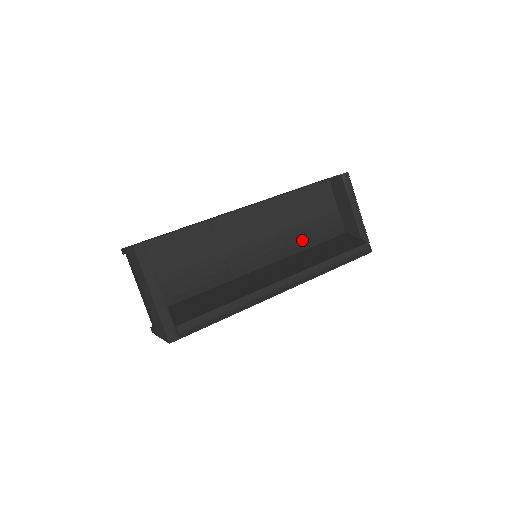
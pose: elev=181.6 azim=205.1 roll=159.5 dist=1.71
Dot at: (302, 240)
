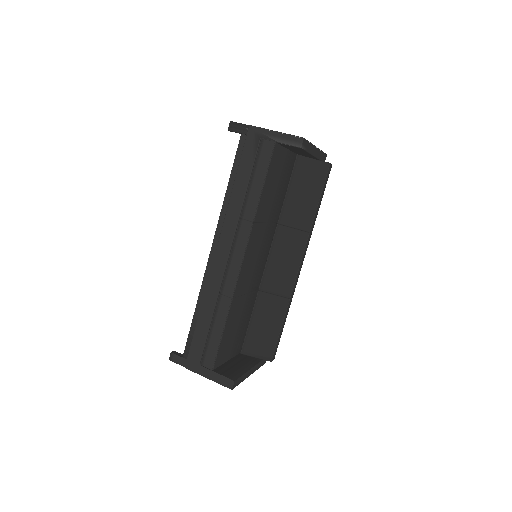
Dot at: (277, 208)
